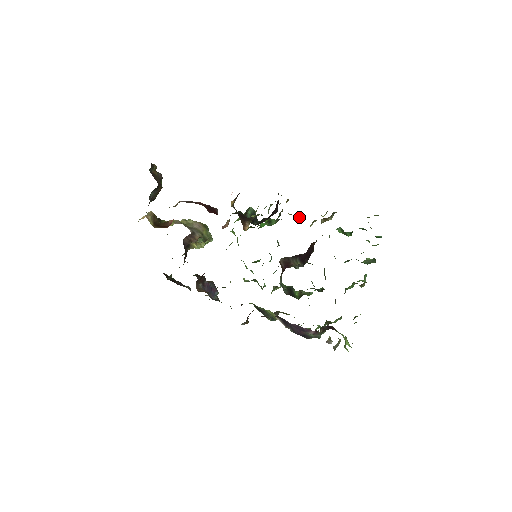
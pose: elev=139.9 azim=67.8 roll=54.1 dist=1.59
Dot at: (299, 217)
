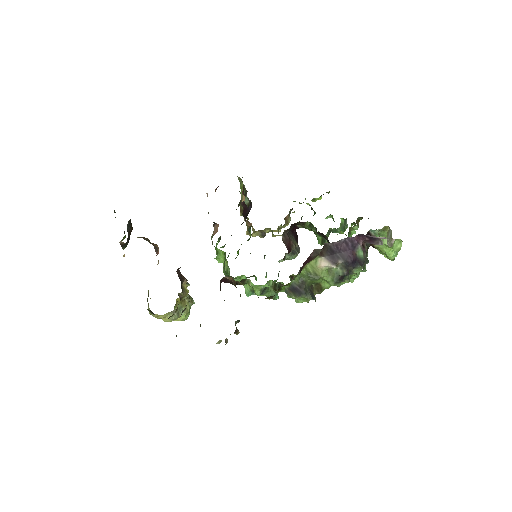
Dot at: (263, 235)
